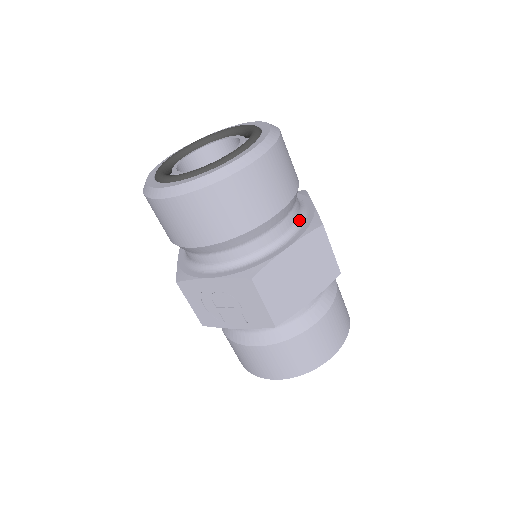
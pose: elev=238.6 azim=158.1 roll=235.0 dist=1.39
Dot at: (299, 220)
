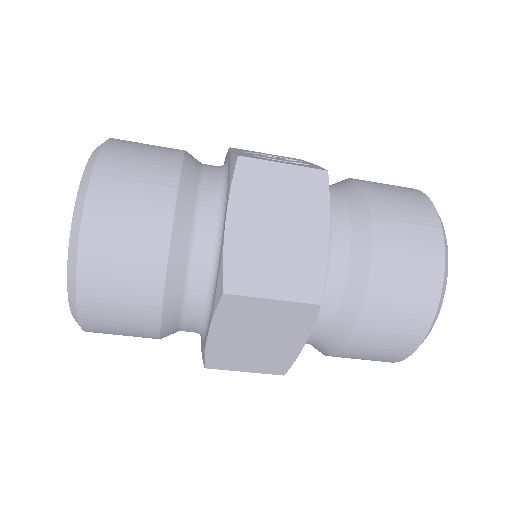
Dot at: (211, 275)
